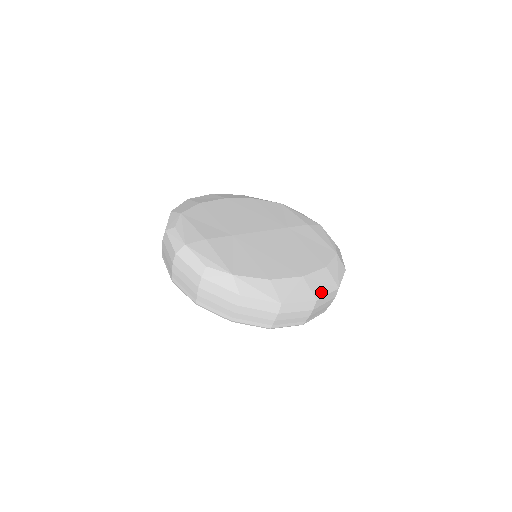
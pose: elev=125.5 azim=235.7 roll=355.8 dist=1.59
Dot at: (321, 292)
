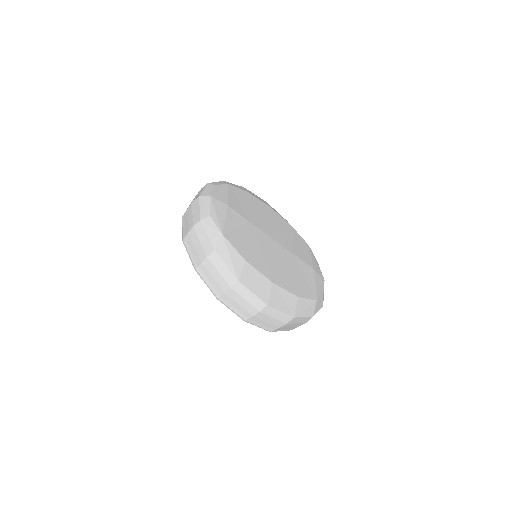
Dot at: (277, 305)
